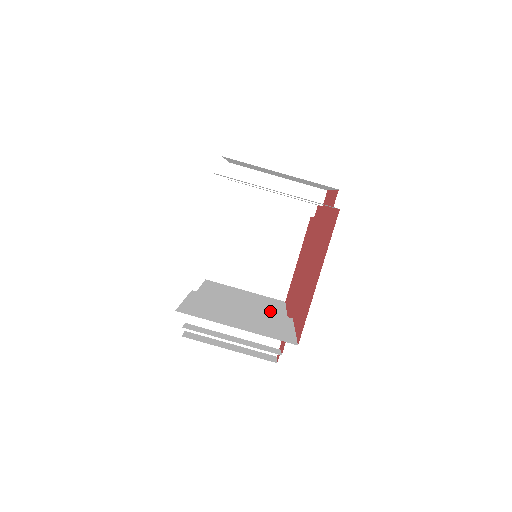
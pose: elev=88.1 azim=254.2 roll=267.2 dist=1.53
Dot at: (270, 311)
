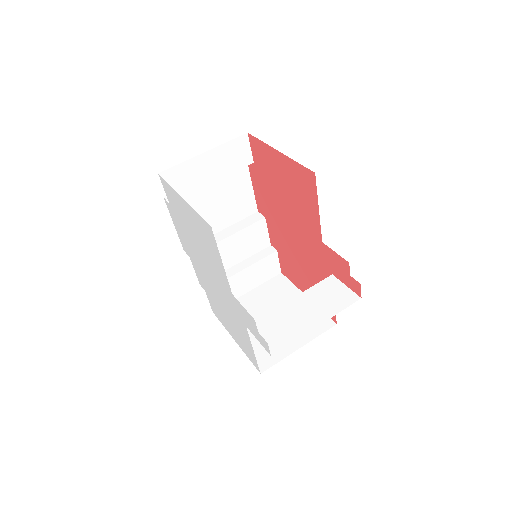
Dot at: occluded
